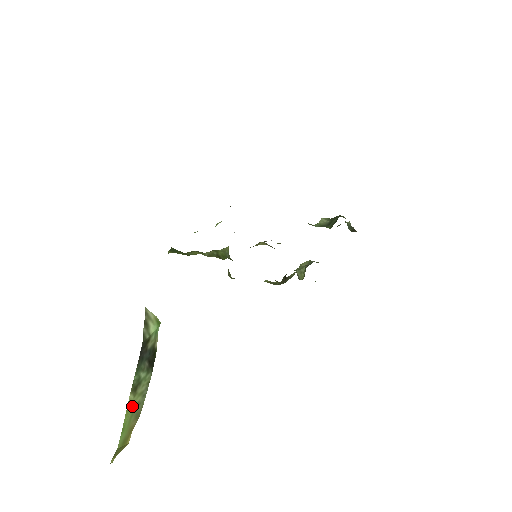
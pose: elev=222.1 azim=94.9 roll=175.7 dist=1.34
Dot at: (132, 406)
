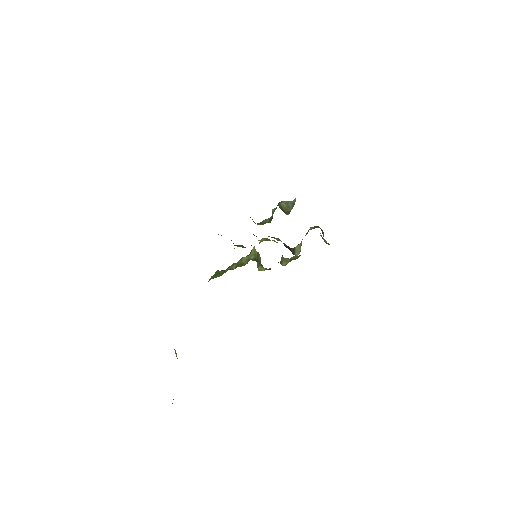
Dot at: occluded
